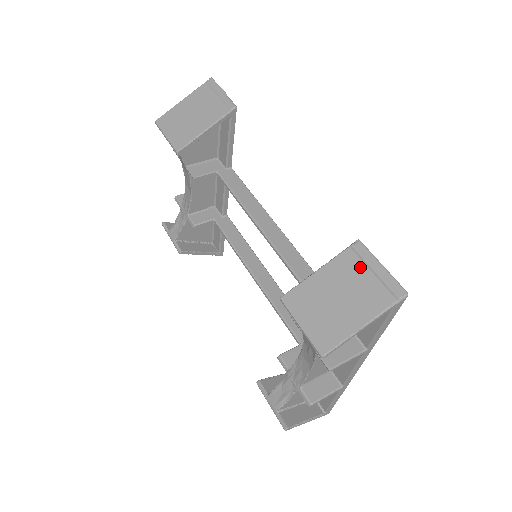
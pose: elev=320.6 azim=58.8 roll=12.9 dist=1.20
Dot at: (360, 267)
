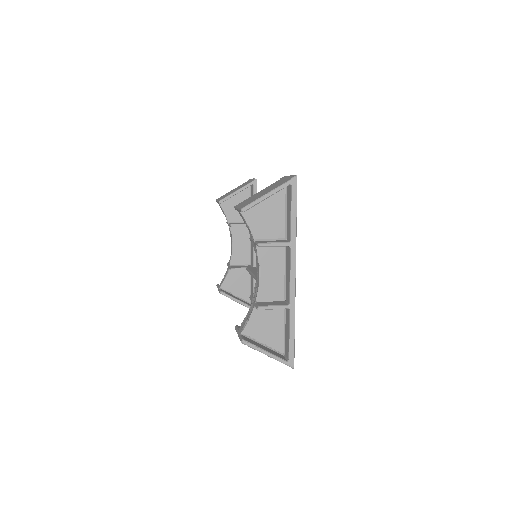
Dot at: (280, 181)
